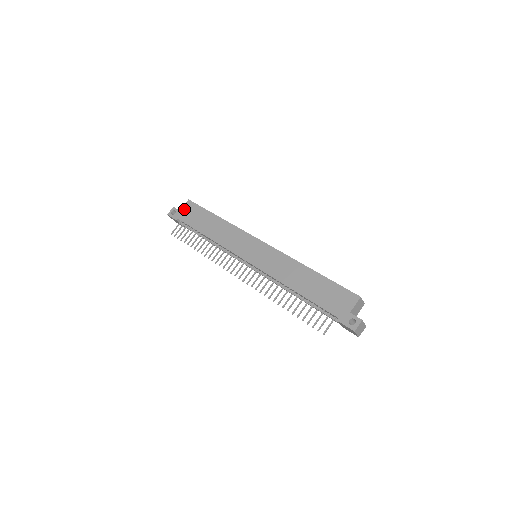
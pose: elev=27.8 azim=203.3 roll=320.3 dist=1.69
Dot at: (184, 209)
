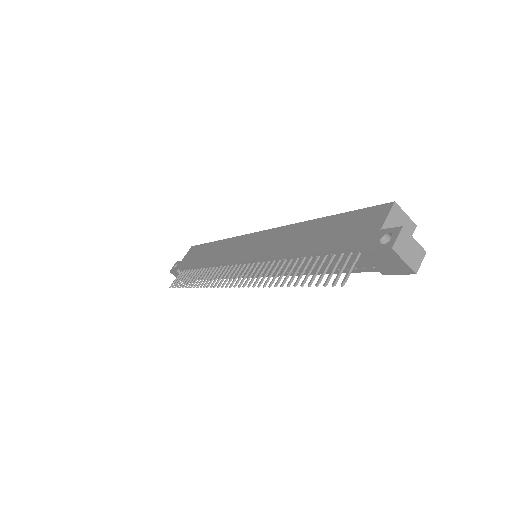
Dot at: (185, 257)
